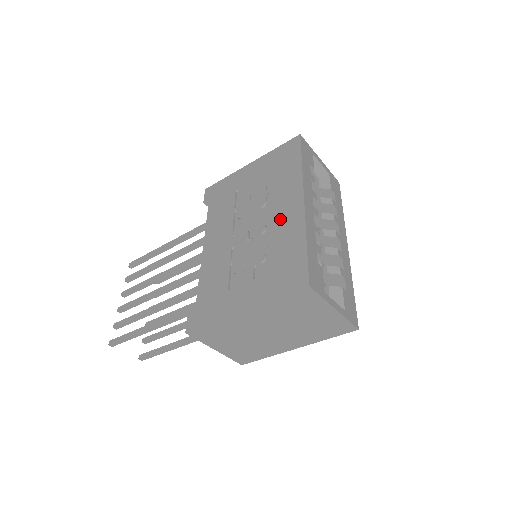
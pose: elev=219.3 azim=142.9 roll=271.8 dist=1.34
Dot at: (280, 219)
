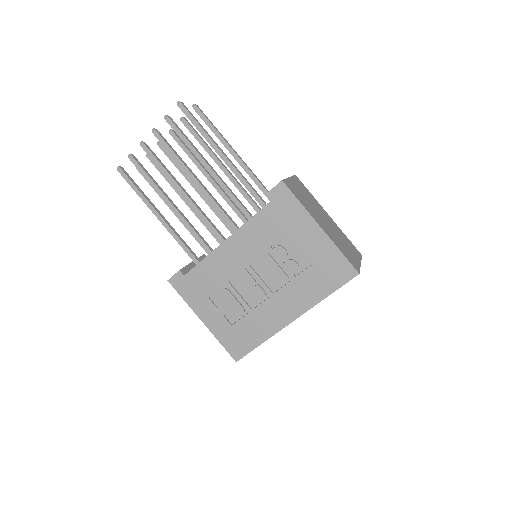
Dot at: (273, 309)
